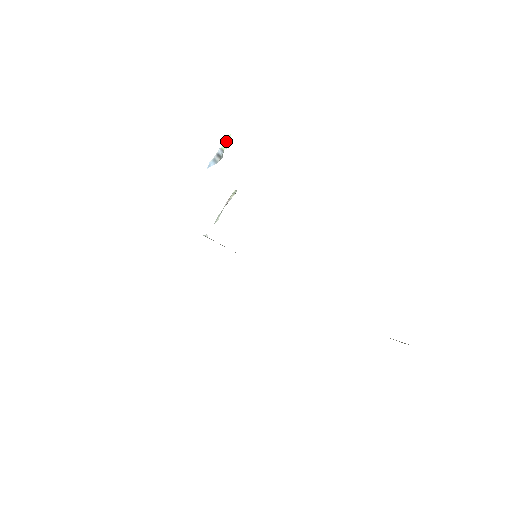
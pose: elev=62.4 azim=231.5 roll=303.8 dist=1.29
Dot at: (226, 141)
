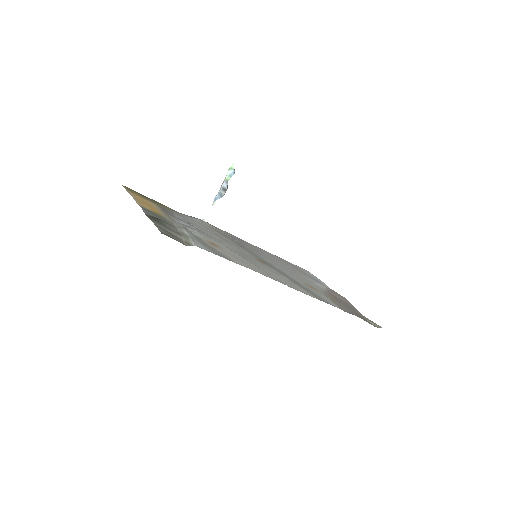
Dot at: (230, 171)
